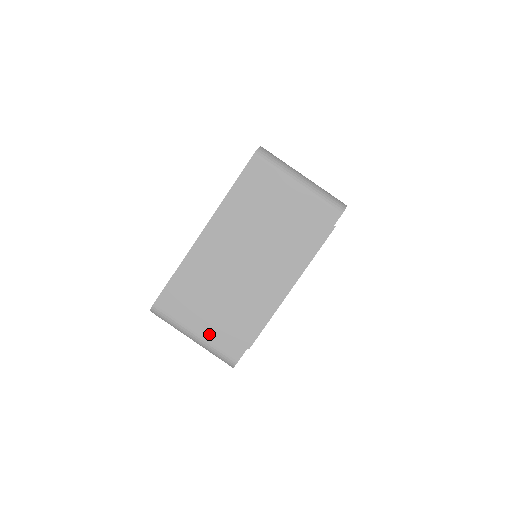
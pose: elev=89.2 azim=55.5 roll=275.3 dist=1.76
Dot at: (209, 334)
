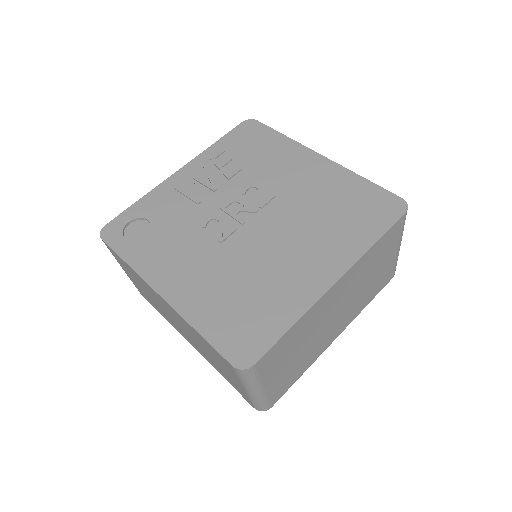
Dot at: (132, 280)
